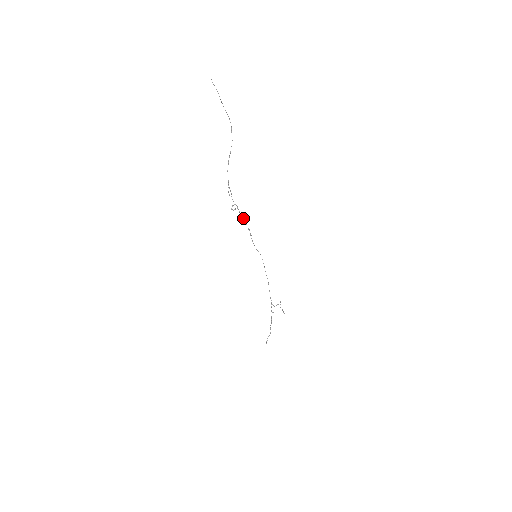
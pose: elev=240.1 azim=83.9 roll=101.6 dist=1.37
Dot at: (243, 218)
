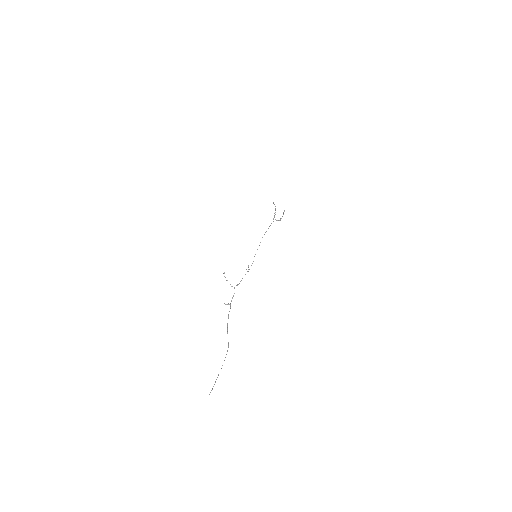
Dot at: occluded
